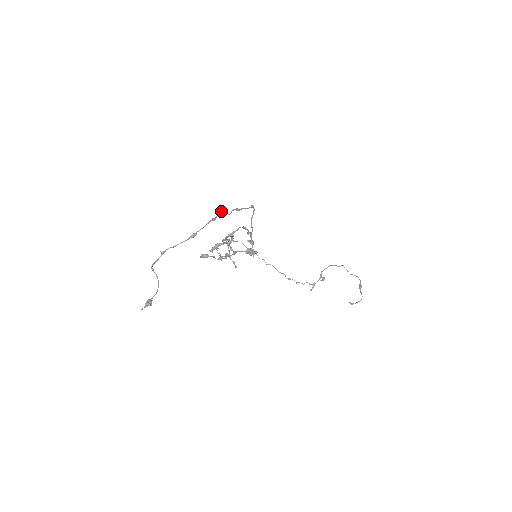
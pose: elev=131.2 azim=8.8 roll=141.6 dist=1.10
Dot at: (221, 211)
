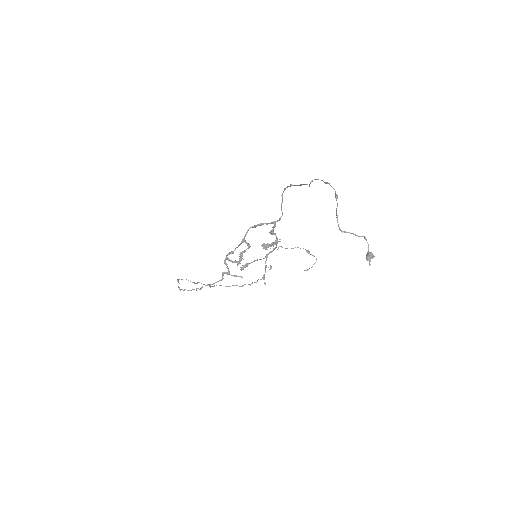
Dot at: (310, 183)
